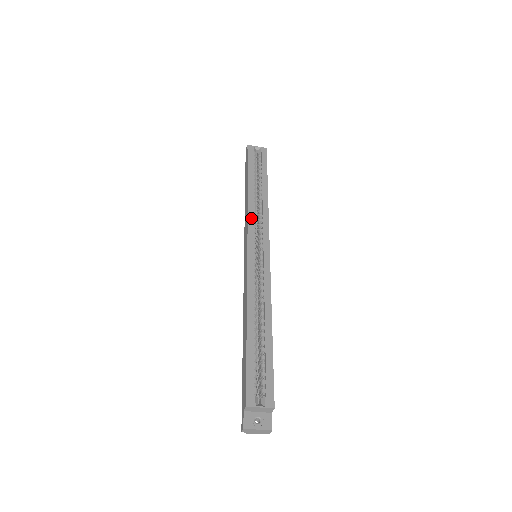
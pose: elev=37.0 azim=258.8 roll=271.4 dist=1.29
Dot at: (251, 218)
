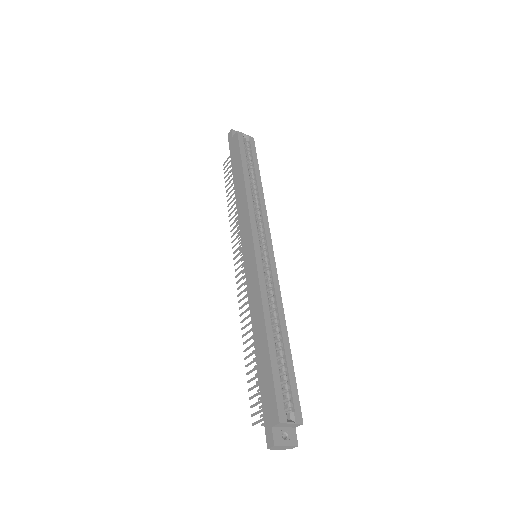
Dot at: (252, 214)
